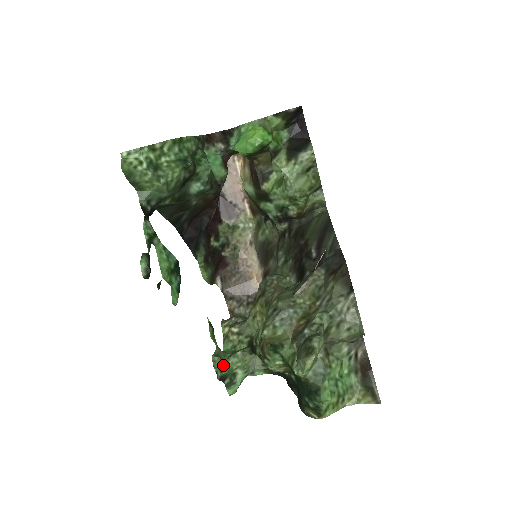
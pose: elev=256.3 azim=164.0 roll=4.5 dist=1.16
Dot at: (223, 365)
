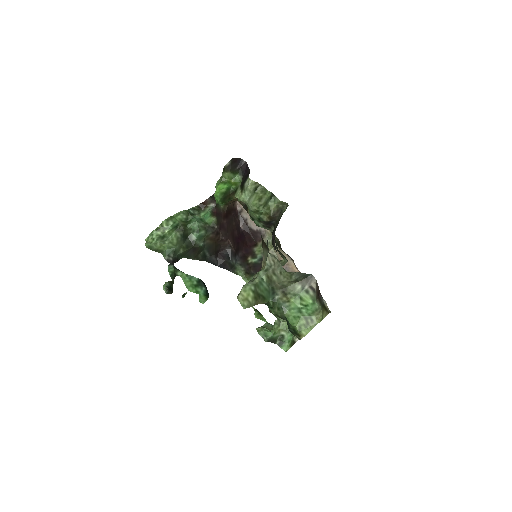
Dot at: (265, 331)
